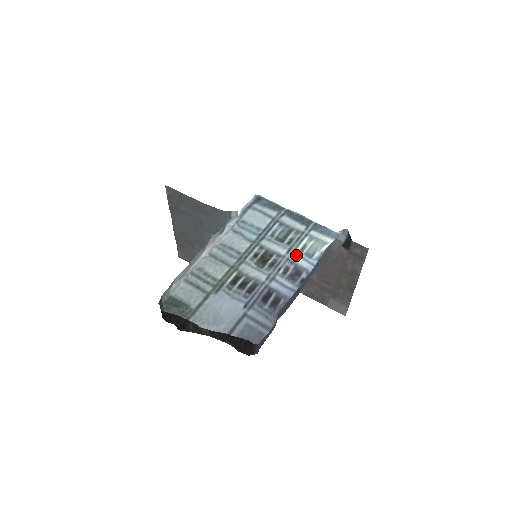
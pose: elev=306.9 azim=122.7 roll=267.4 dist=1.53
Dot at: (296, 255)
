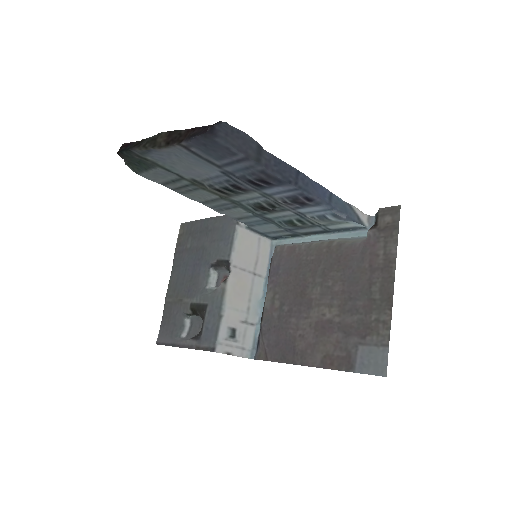
Dot at: (305, 212)
